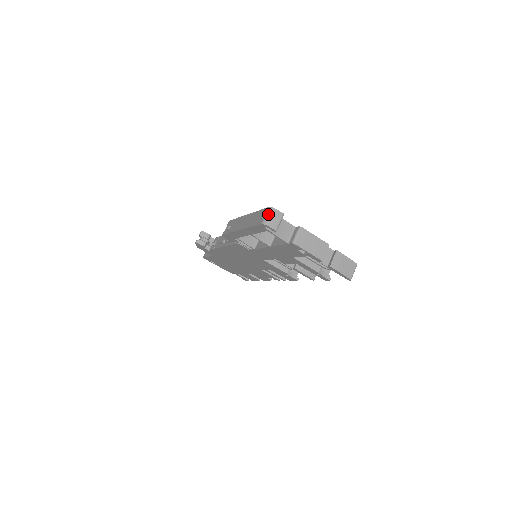
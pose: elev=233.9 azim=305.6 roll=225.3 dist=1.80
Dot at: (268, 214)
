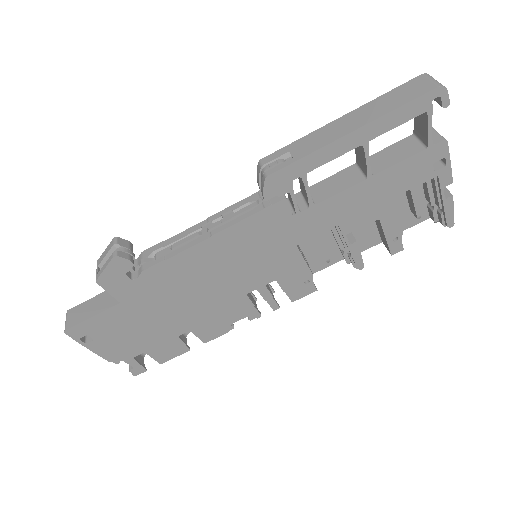
Dot at: (433, 78)
